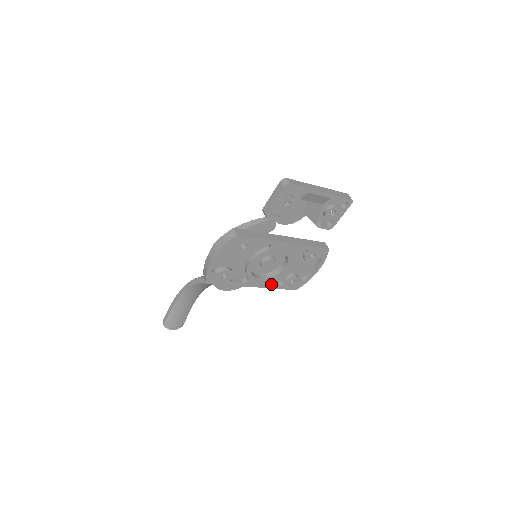
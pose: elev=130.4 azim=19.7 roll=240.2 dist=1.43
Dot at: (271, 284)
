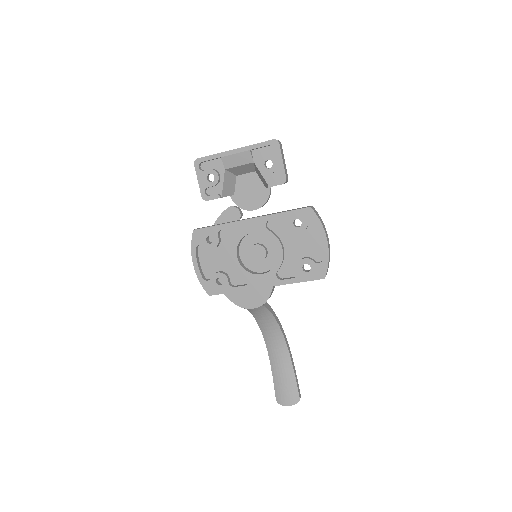
Dot at: (284, 279)
